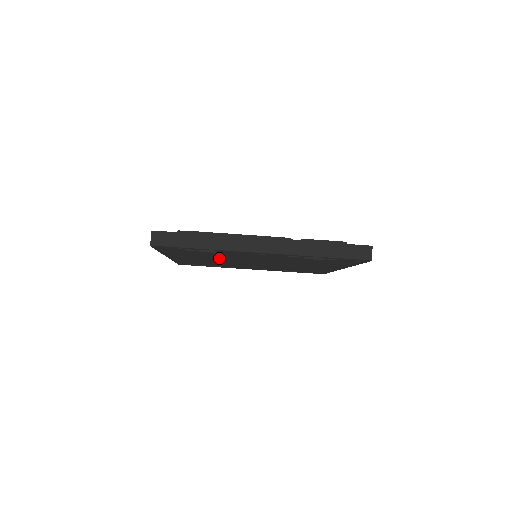
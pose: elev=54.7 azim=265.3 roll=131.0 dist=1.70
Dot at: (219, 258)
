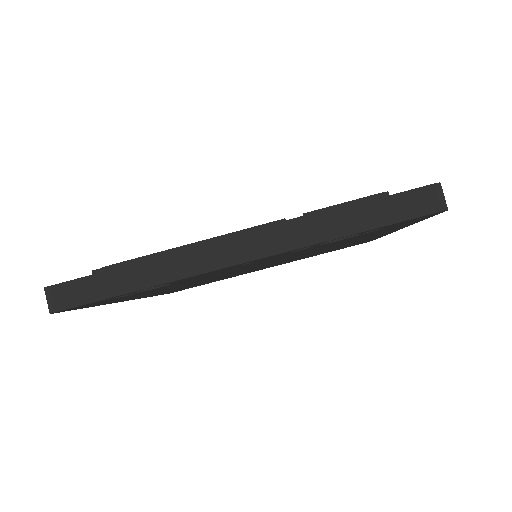
Dot at: (196, 281)
